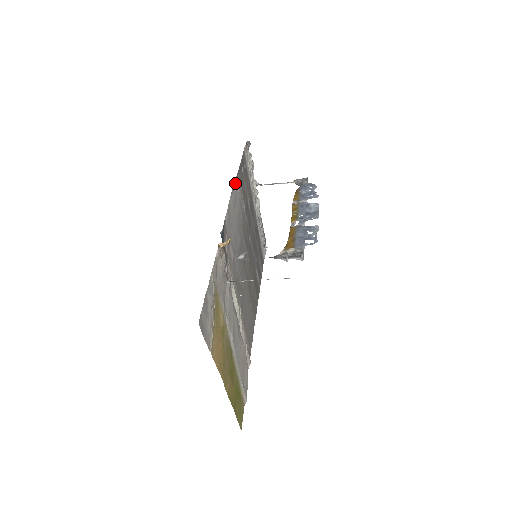
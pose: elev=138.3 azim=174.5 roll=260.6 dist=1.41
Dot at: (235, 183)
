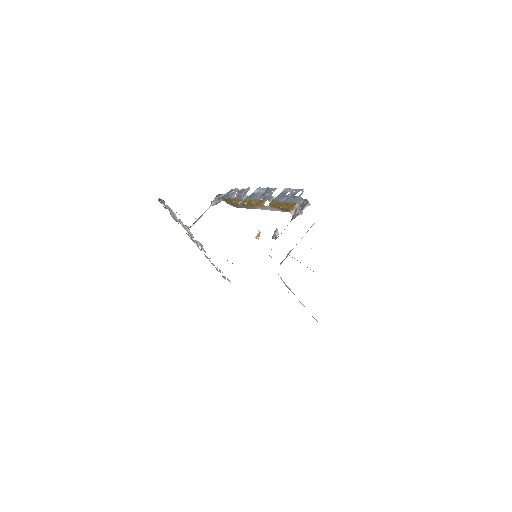
Dot at: (195, 218)
